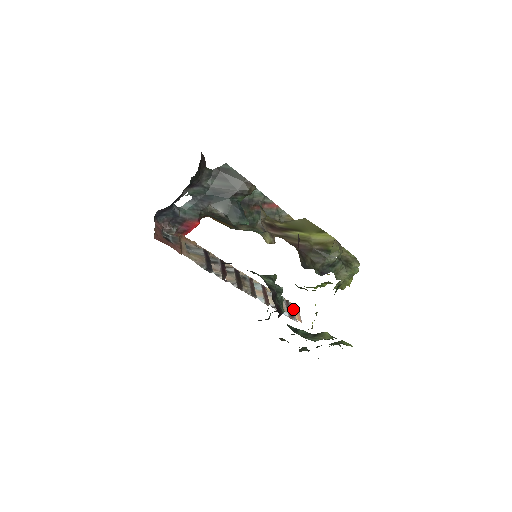
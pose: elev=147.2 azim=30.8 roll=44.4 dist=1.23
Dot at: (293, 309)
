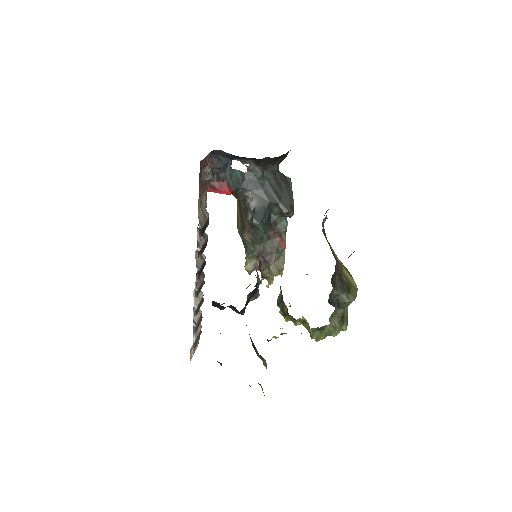
Dot at: (198, 343)
